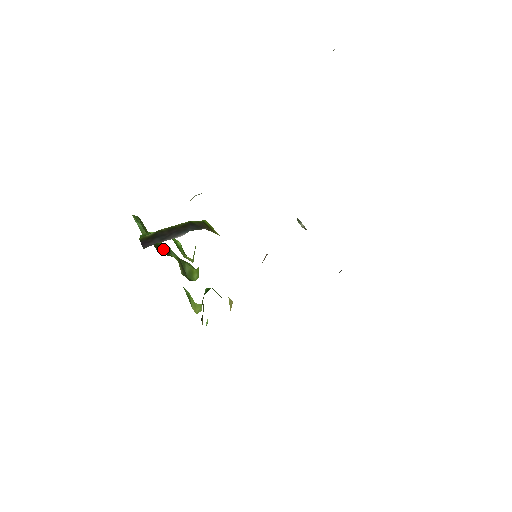
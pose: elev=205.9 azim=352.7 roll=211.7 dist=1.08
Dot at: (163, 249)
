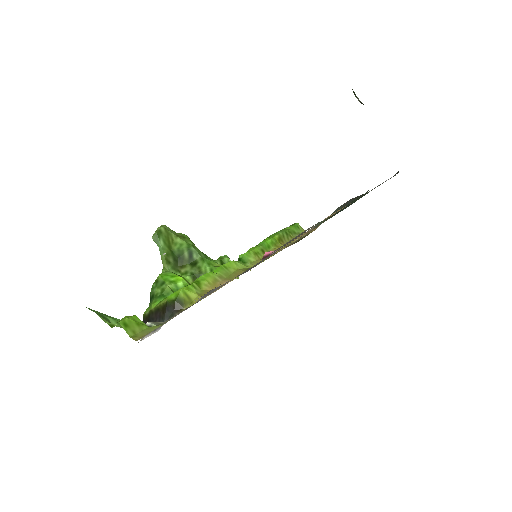
Dot at: (185, 257)
